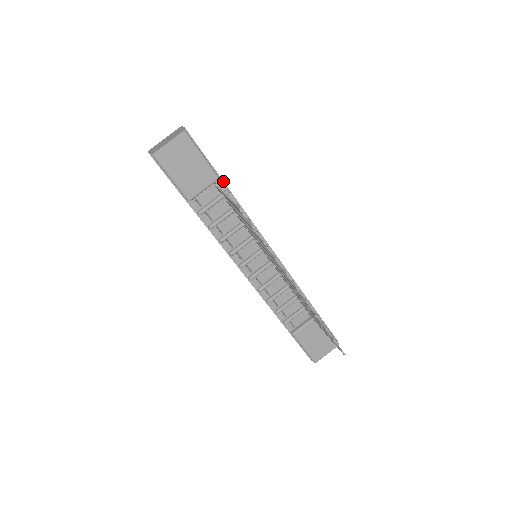
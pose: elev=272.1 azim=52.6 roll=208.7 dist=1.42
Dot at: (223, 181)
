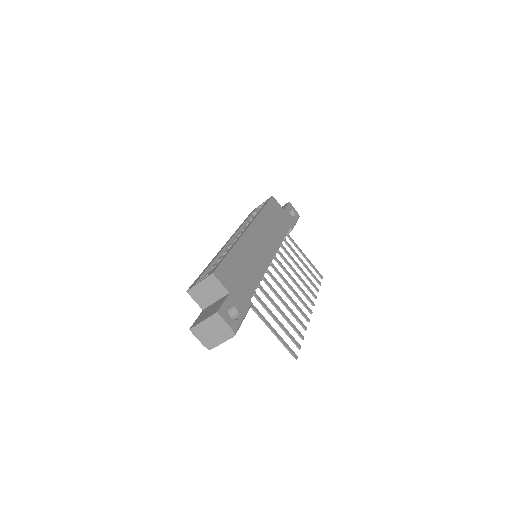
Dot at: occluded
